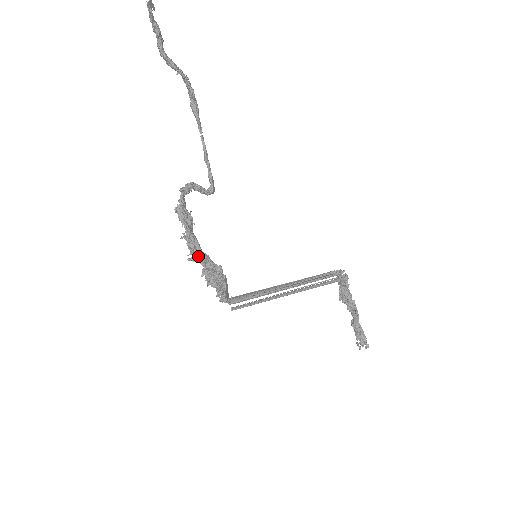
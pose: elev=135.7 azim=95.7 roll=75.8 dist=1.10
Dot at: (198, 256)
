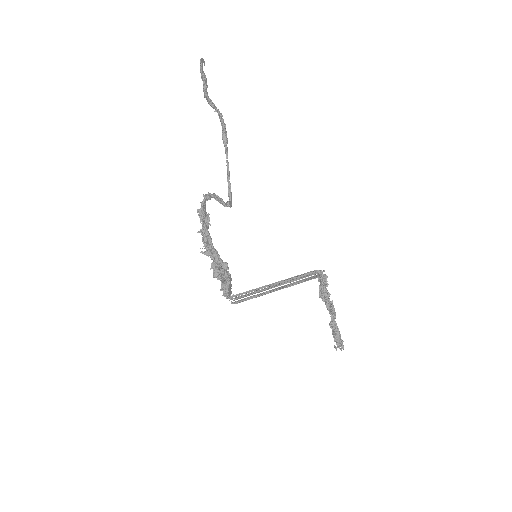
Dot at: (209, 249)
